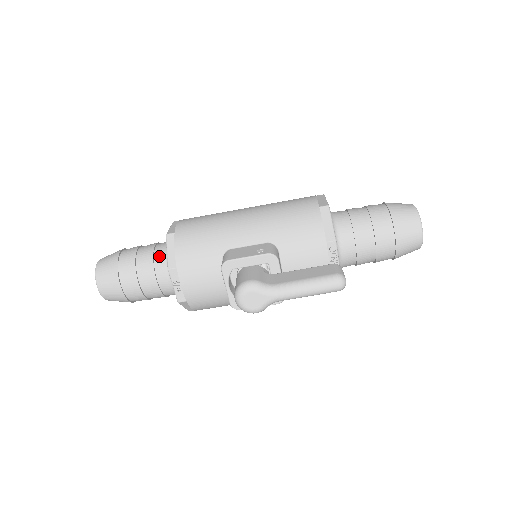
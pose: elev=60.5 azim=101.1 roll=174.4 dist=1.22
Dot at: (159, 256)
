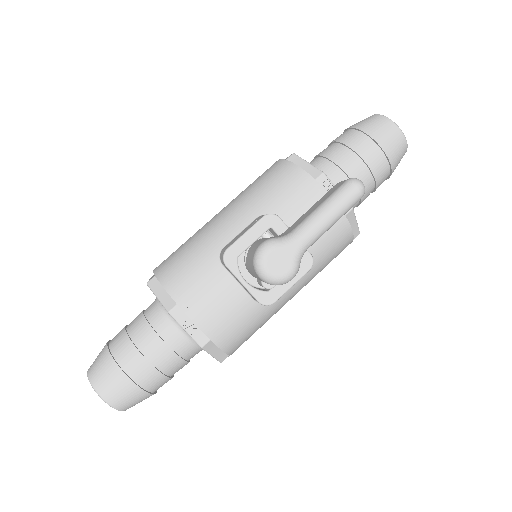
Dot at: (152, 315)
